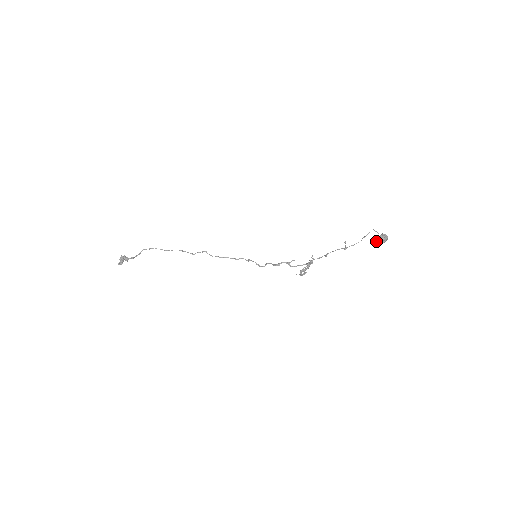
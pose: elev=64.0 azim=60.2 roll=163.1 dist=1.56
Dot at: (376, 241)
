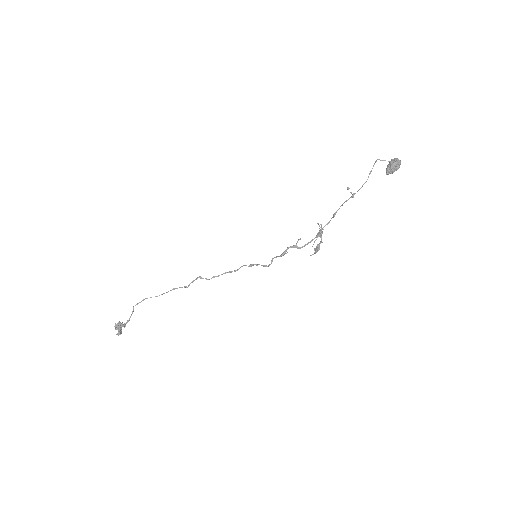
Dot at: (387, 171)
